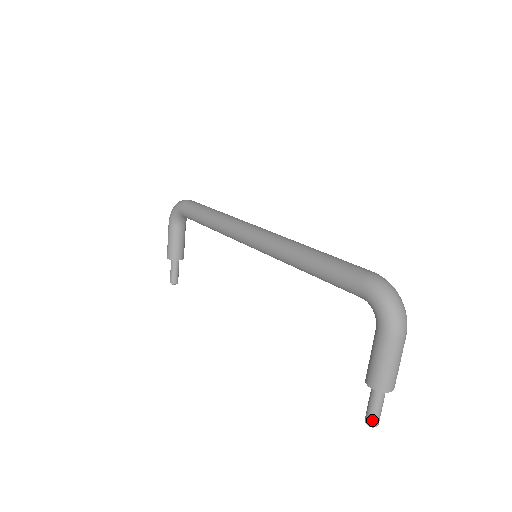
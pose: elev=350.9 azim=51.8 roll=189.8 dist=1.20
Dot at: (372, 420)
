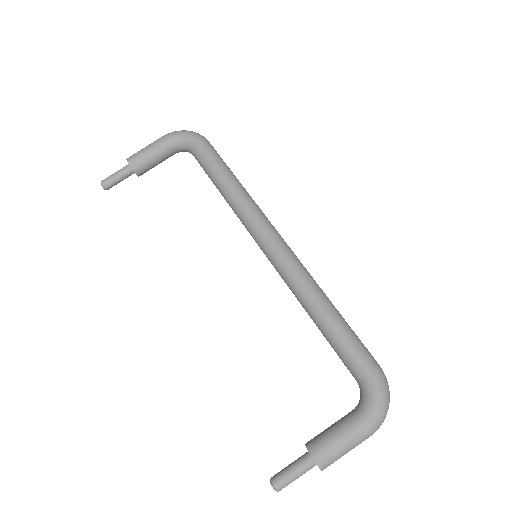
Dot at: (283, 484)
